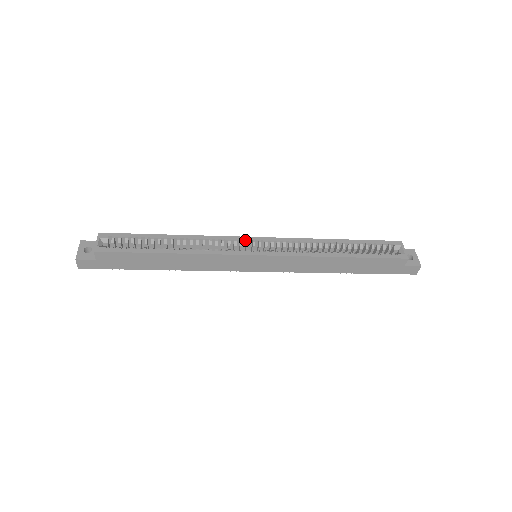
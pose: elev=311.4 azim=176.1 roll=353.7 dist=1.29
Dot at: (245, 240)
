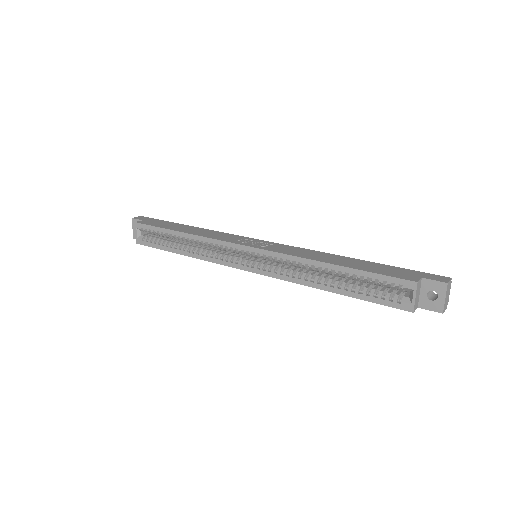
Dot at: (237, 248)
